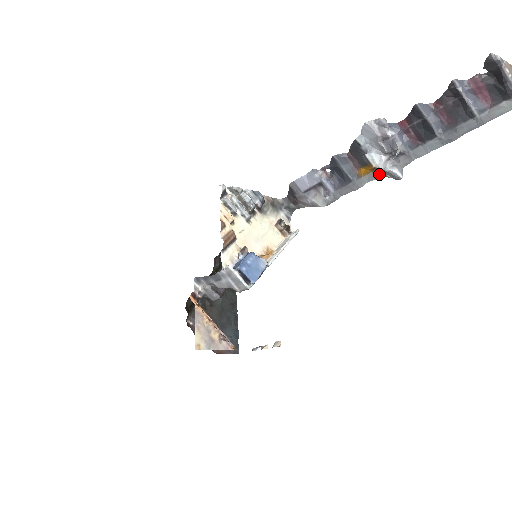
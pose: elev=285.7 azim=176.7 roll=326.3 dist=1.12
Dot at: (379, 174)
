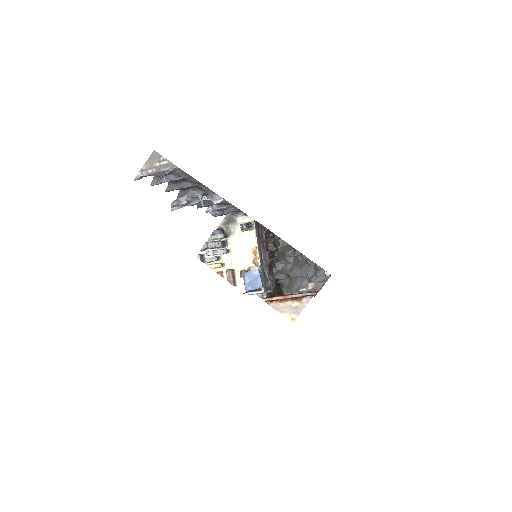
Dot at: occluded
